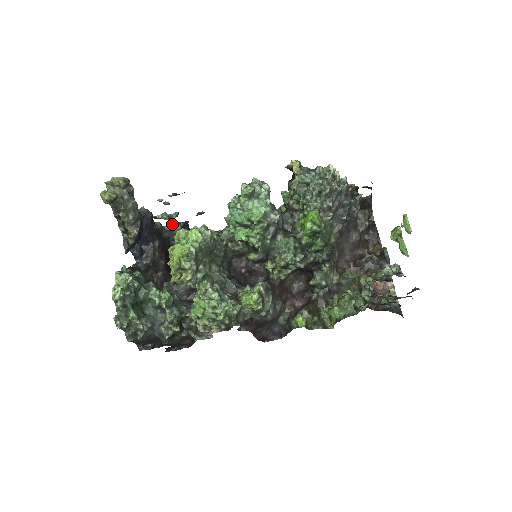
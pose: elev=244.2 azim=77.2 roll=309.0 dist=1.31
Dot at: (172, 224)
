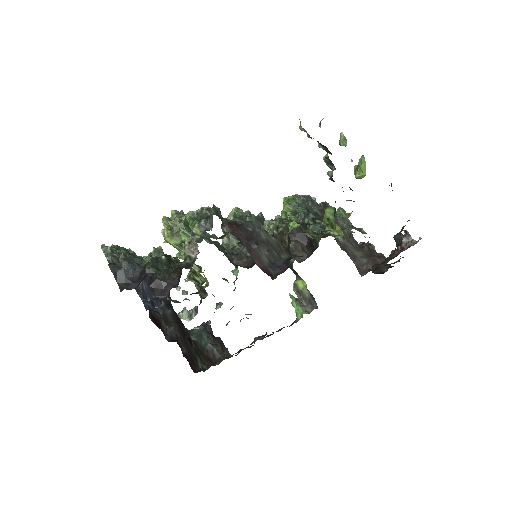
Dot at: occluded
